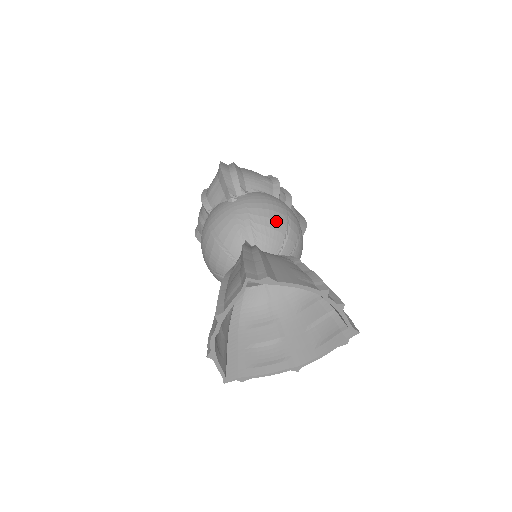
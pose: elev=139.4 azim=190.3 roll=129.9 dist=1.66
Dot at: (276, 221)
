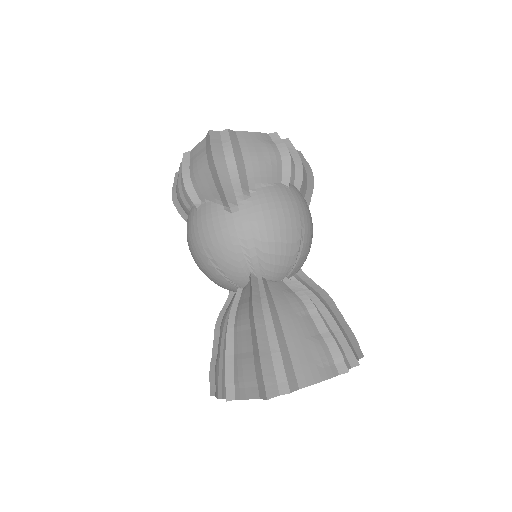
Dot at: (288, 244)
